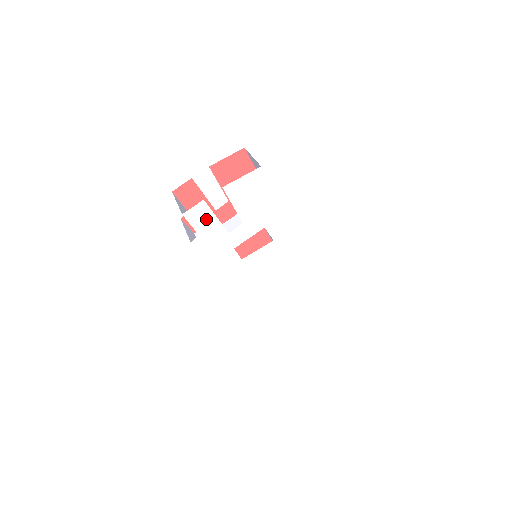
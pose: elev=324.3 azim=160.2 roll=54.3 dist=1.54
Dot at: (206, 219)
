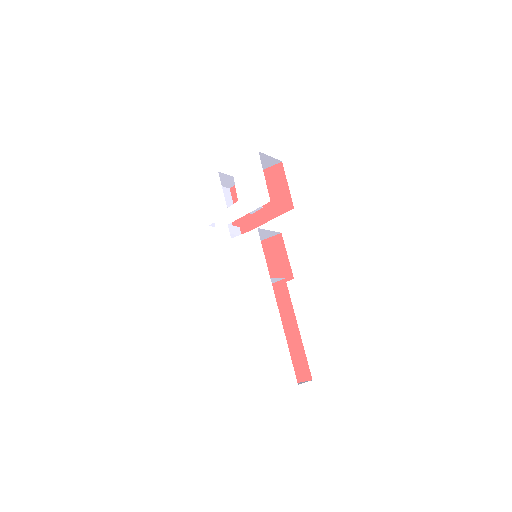
Dot at: (216, 189)
